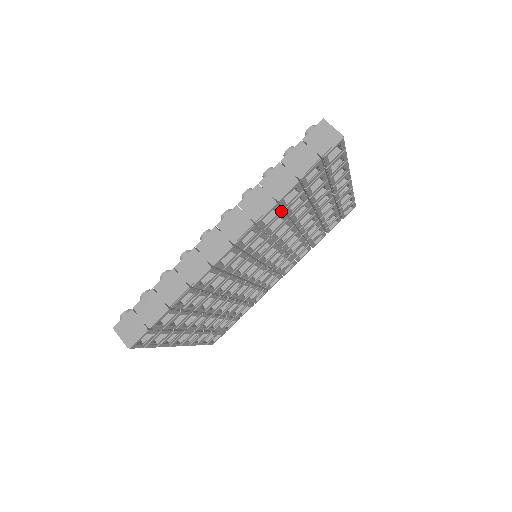
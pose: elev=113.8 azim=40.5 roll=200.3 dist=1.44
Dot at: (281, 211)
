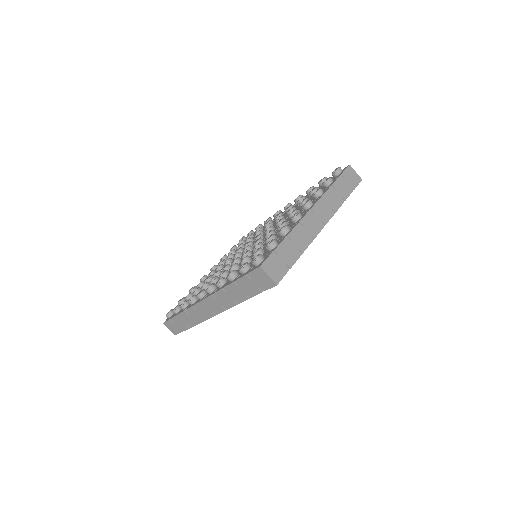
Dot at: occluded
